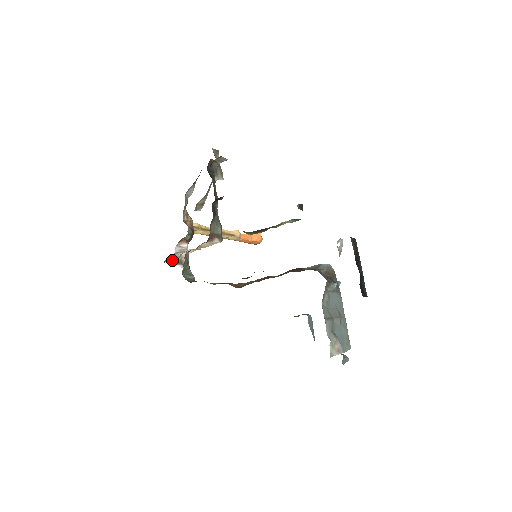
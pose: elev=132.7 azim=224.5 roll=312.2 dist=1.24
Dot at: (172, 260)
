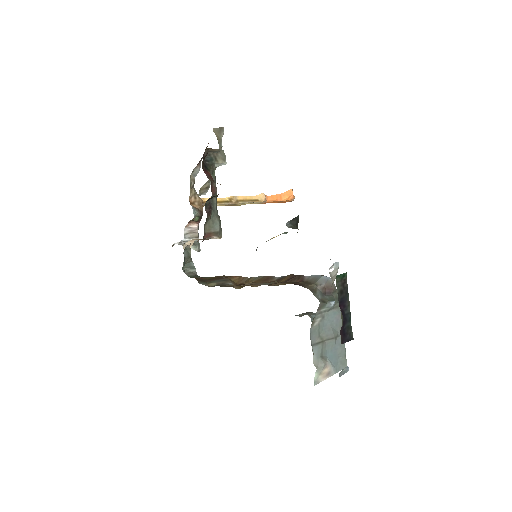
Dot at: occluded
